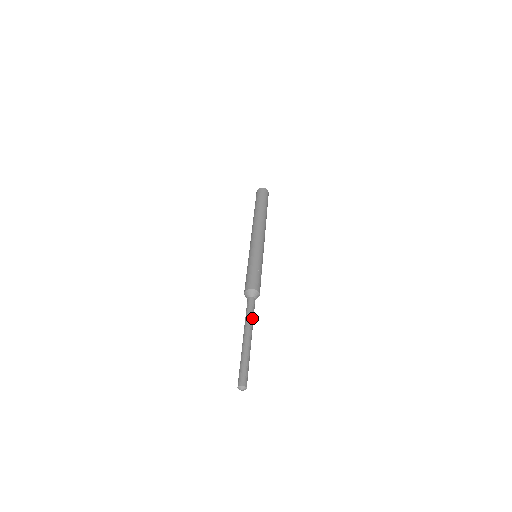
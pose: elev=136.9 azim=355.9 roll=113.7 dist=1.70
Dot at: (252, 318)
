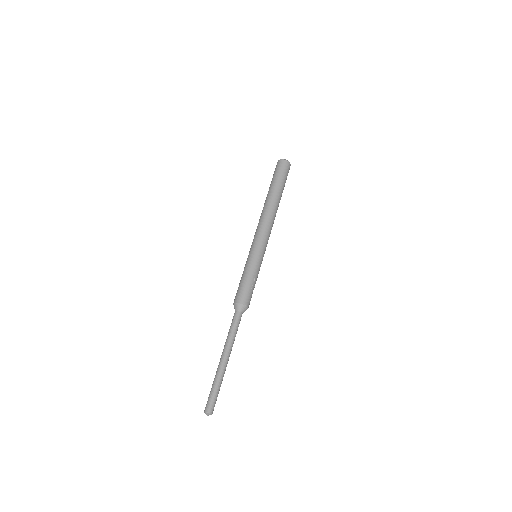
Dot at: occluded
